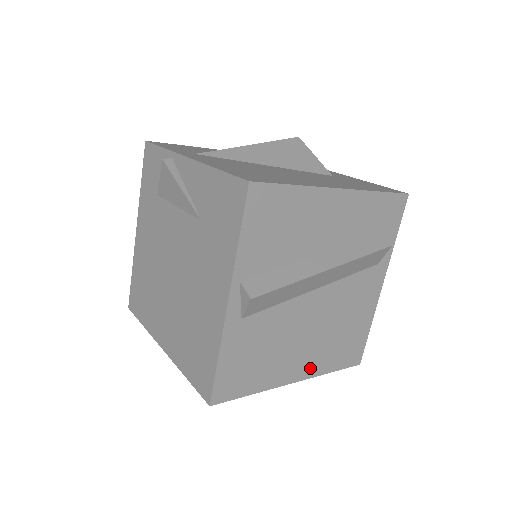
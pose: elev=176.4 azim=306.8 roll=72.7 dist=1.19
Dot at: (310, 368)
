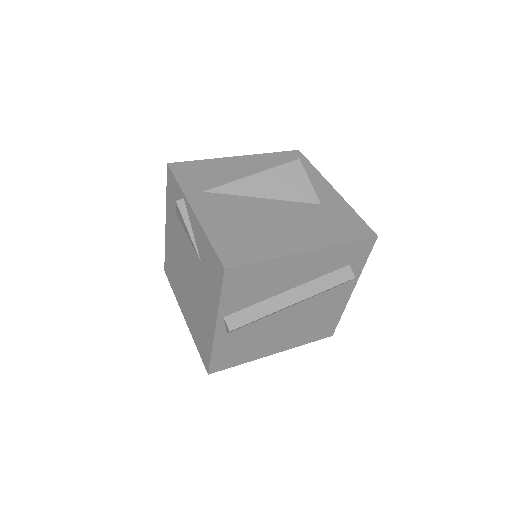
Dot at: (287, 345)
